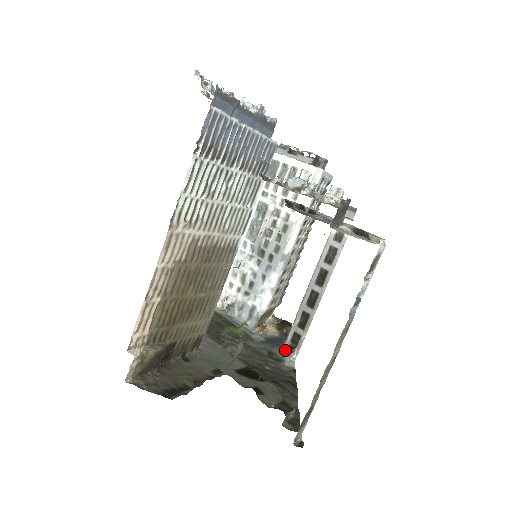
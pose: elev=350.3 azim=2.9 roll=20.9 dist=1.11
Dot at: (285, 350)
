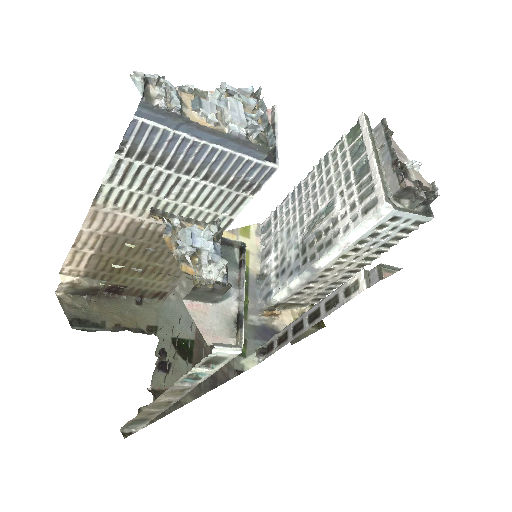
Dot at: (258, 349)
